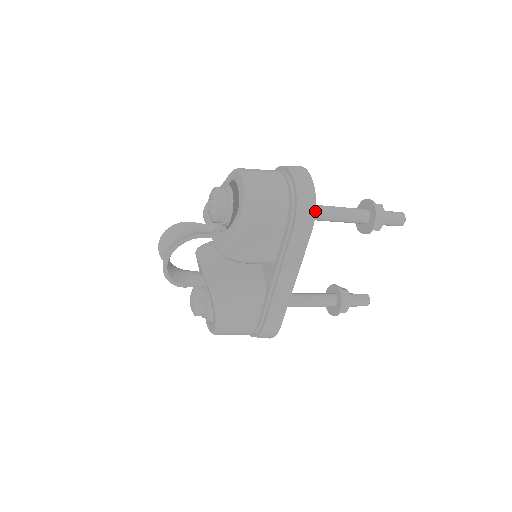
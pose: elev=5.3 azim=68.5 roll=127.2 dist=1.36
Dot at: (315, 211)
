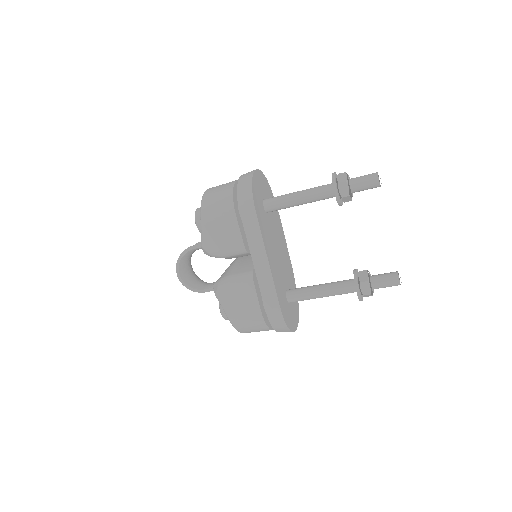
Dot at: (252, 194)
